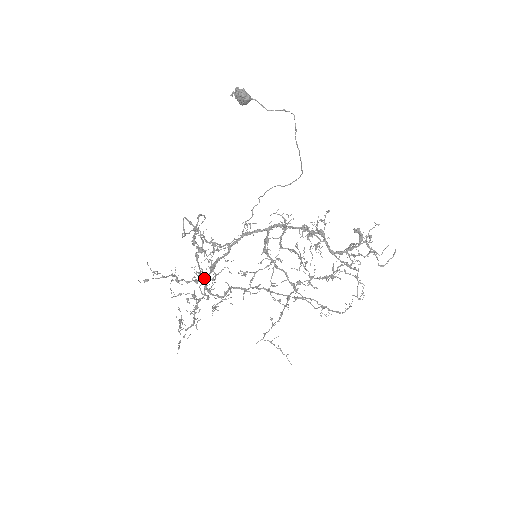
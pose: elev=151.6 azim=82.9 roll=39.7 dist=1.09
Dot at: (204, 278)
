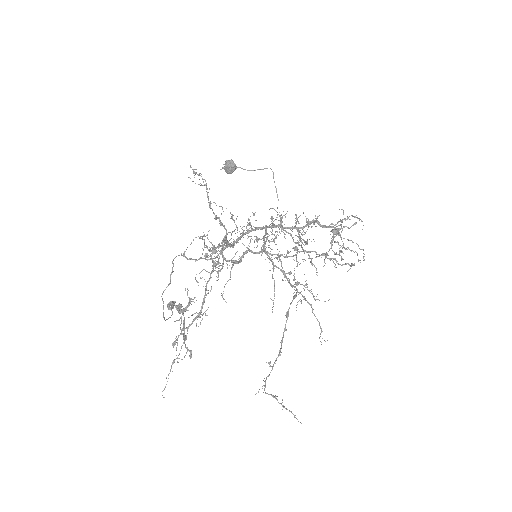
Dot at: (209, 272)
